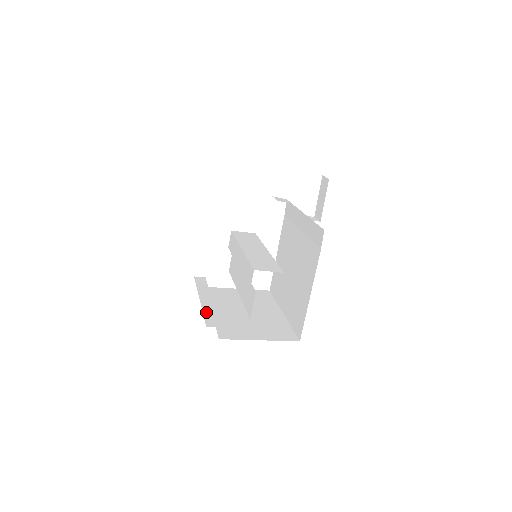
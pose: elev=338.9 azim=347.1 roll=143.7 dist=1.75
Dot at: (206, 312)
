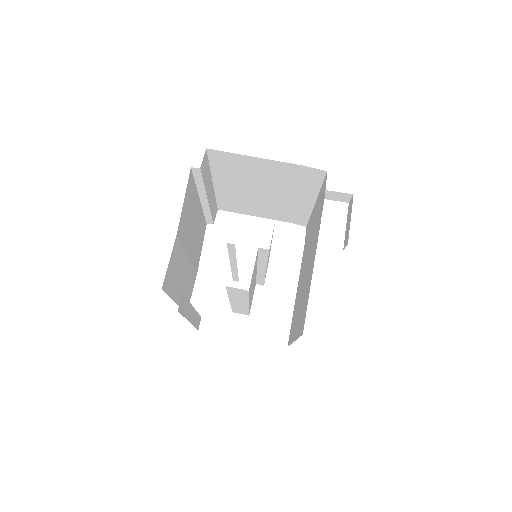
Dot at: occluded
